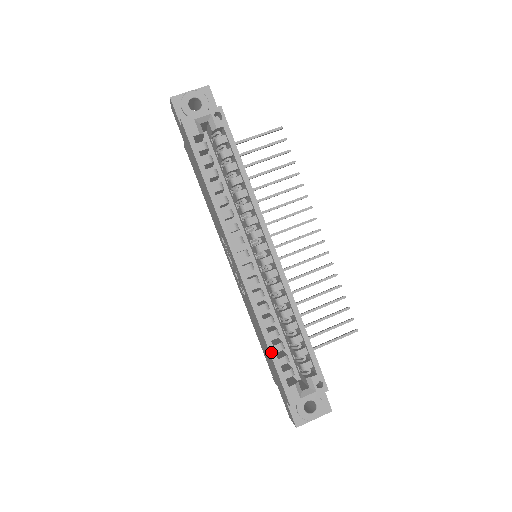
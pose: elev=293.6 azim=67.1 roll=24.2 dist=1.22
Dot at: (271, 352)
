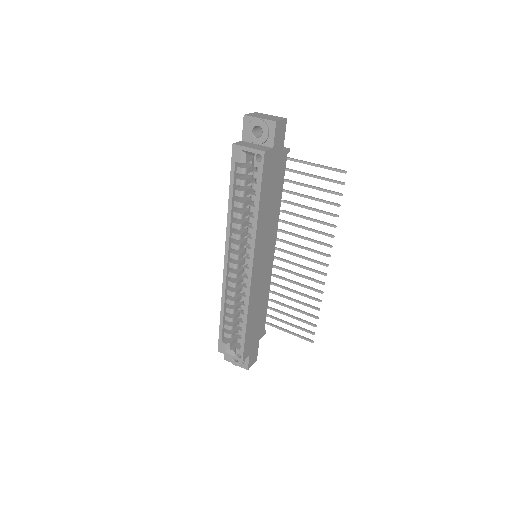
Dot at: (221, 318)
